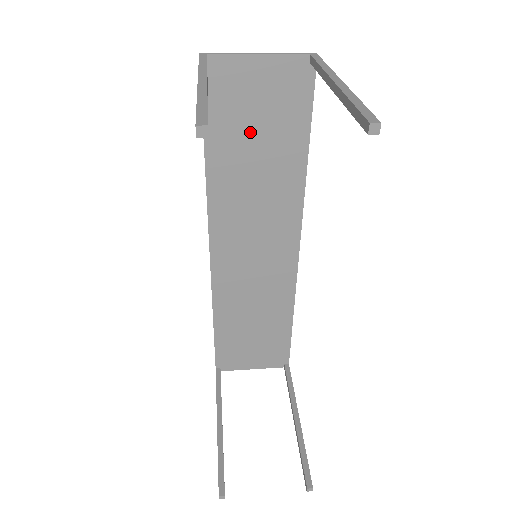
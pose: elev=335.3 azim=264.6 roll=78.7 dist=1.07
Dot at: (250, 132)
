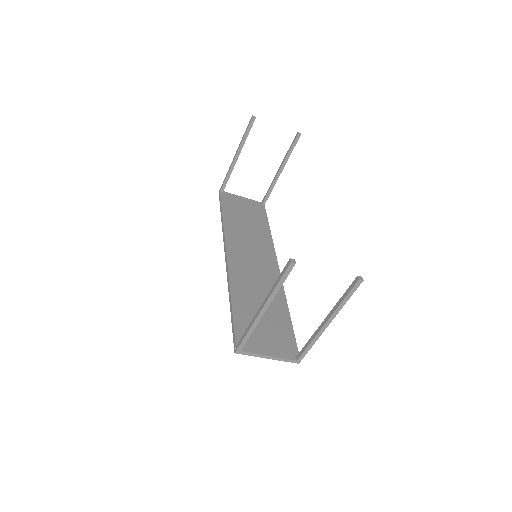
Dot at: (242, 215)
